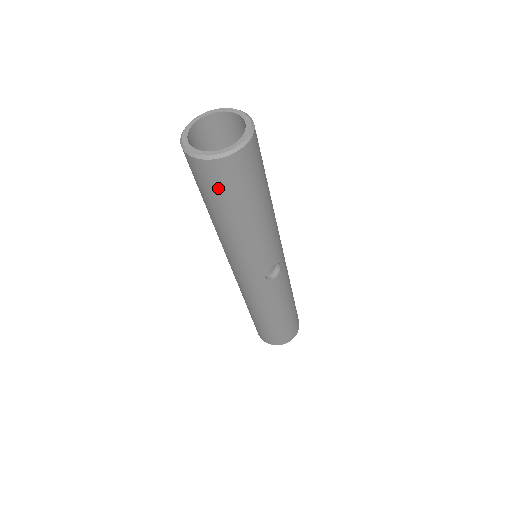
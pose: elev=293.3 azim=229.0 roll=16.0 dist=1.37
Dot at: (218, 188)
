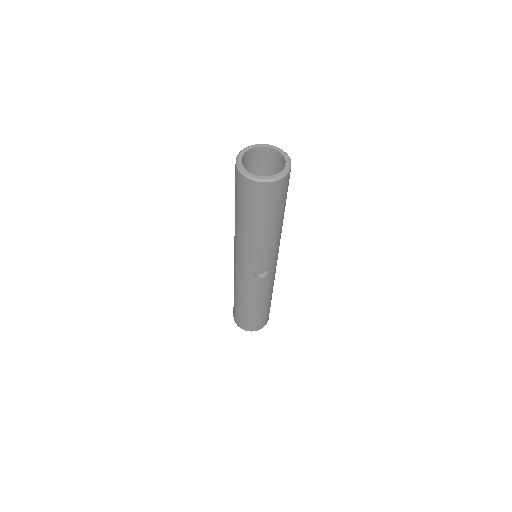
Dot at: (247, 199)
